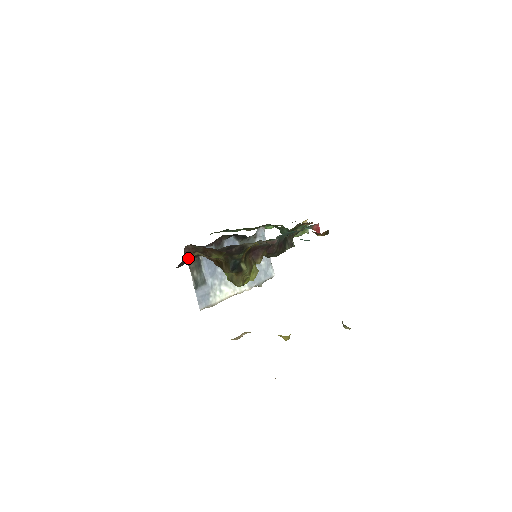
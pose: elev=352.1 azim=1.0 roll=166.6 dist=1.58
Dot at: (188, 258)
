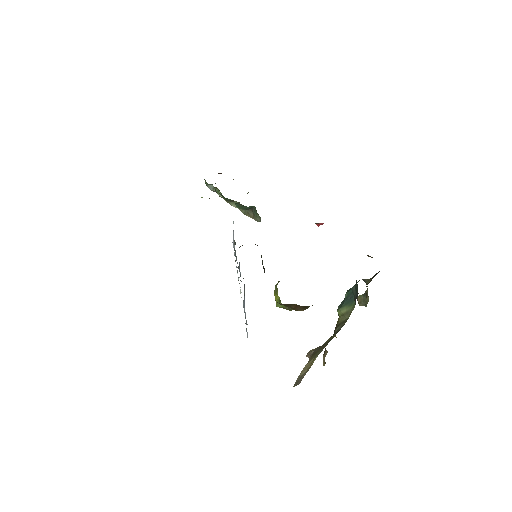
Dot at: occluded
